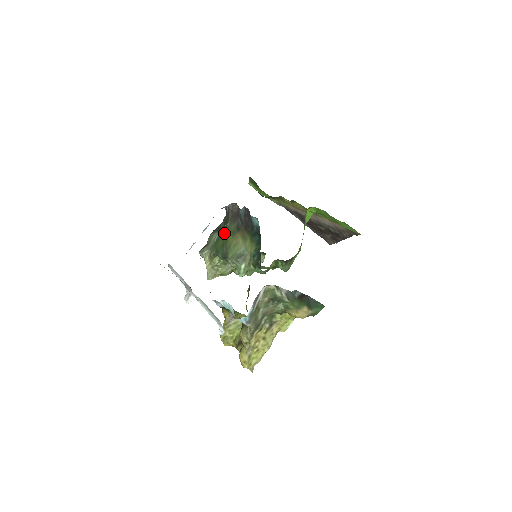
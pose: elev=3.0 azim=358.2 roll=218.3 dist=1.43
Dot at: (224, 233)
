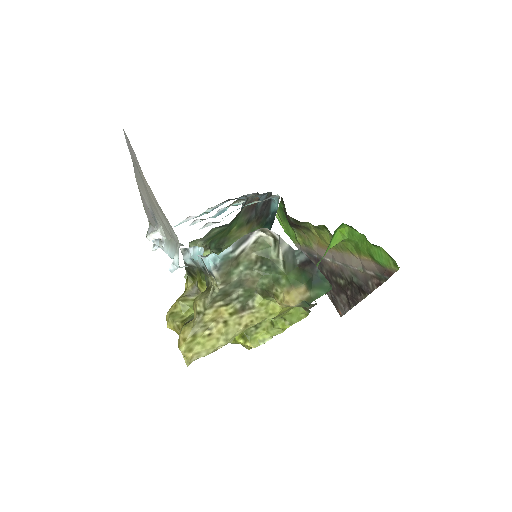
Dot at: (229, 226)
